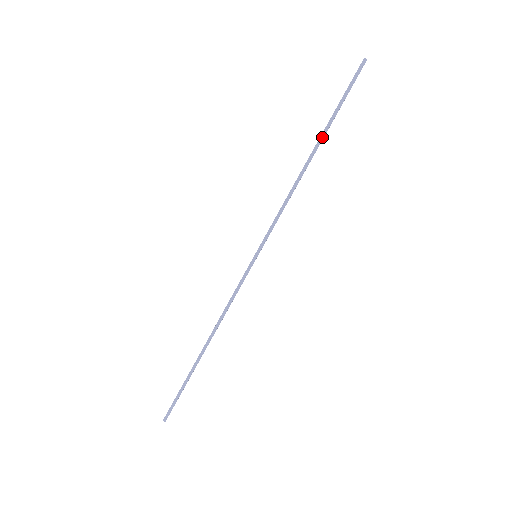
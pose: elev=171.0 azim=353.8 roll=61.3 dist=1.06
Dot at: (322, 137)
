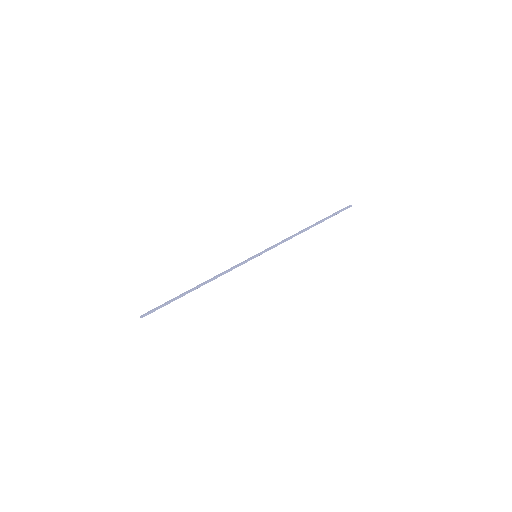
Dot at: (318, 223)
